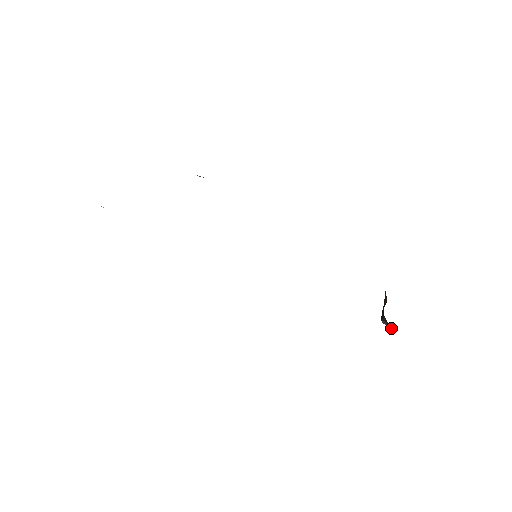
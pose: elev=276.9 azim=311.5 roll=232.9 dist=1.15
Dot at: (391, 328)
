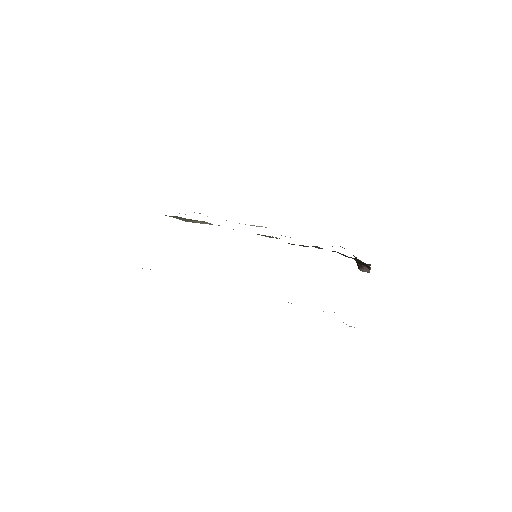
Dot at: (367, 270)
